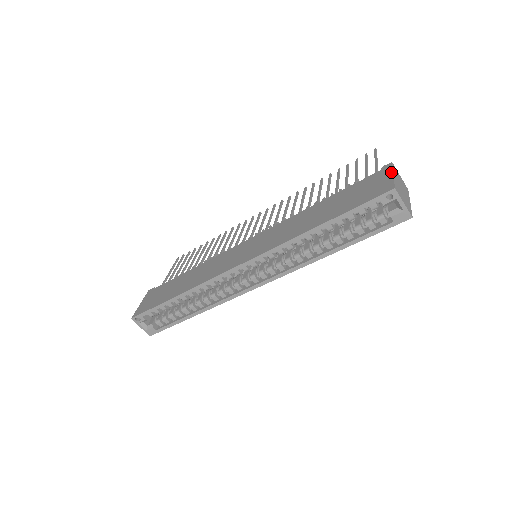
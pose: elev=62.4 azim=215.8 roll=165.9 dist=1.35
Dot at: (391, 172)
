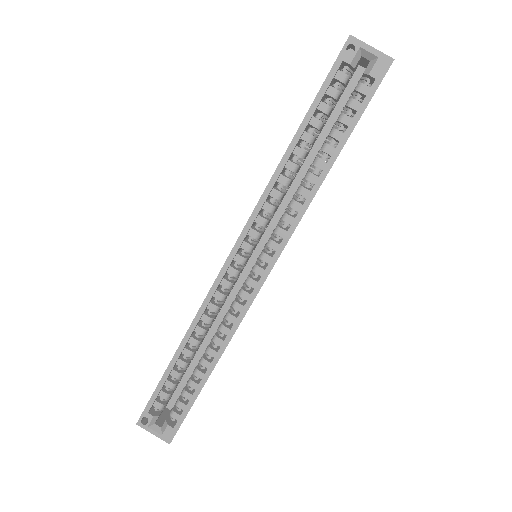
Dot at: occluded
